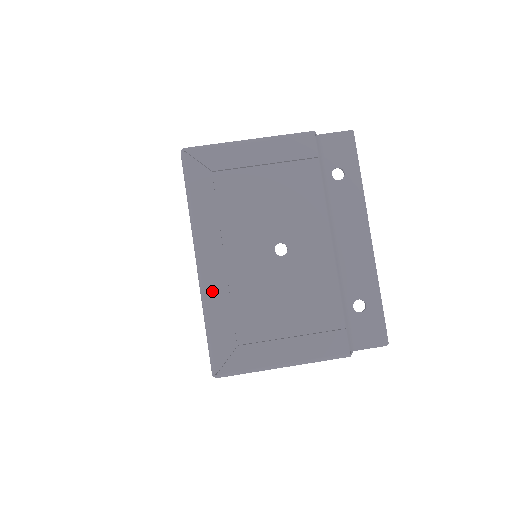
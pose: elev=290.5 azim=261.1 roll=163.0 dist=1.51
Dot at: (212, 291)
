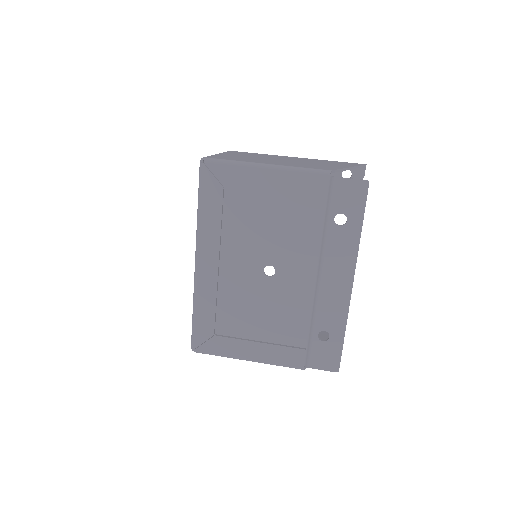
Dot at: (203, 289)
